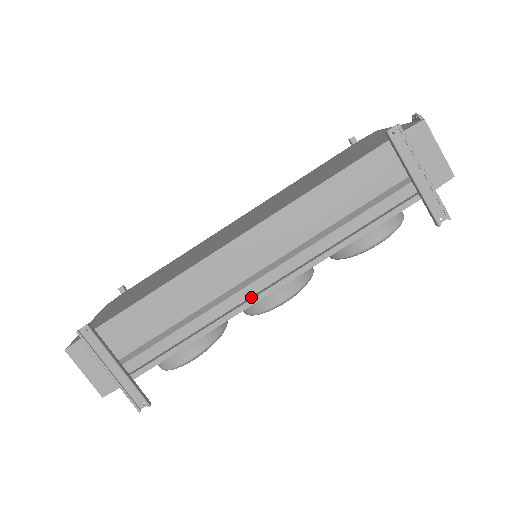
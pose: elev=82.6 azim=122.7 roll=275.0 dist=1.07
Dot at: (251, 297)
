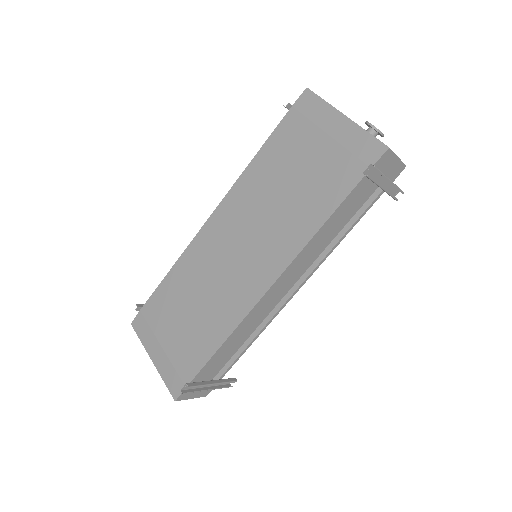
Dot at: (281, 302)
